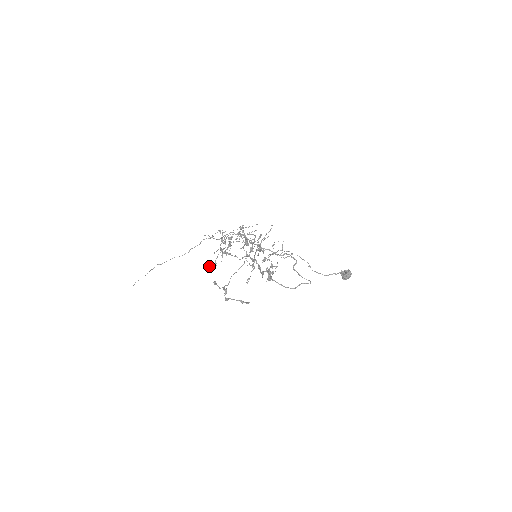
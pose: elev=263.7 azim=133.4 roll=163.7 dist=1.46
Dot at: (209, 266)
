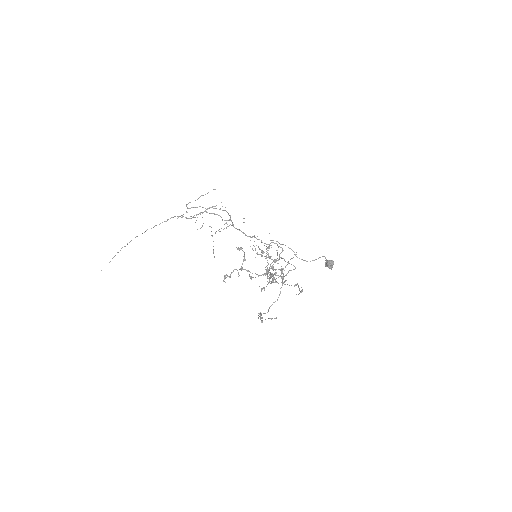
Dot at: (224, 279)
